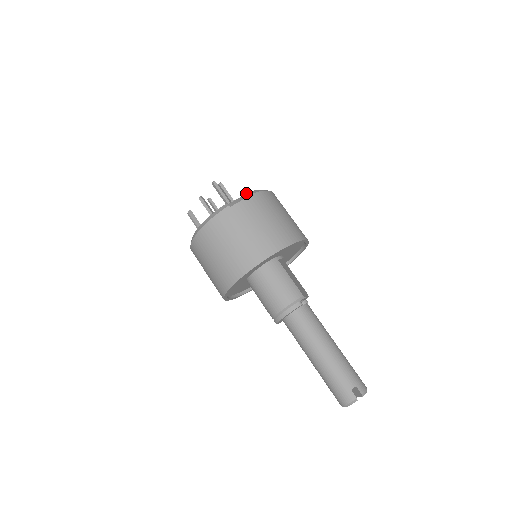
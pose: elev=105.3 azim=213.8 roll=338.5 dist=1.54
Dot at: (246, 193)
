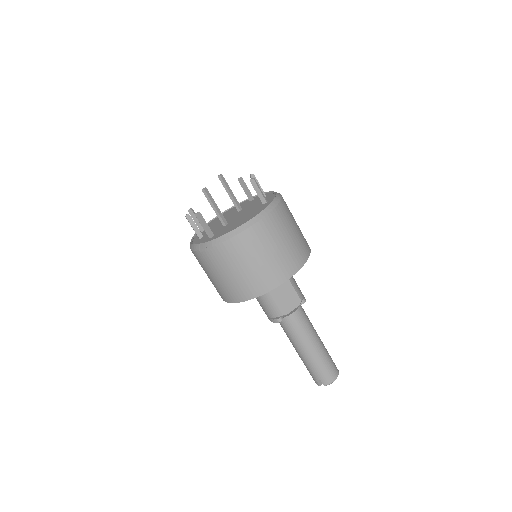
Dot at: (215, 239)
